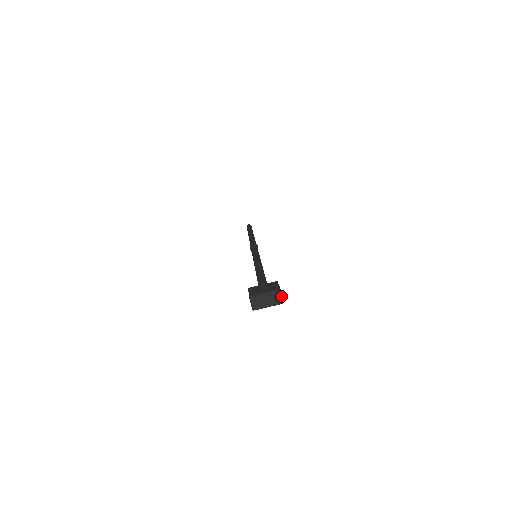
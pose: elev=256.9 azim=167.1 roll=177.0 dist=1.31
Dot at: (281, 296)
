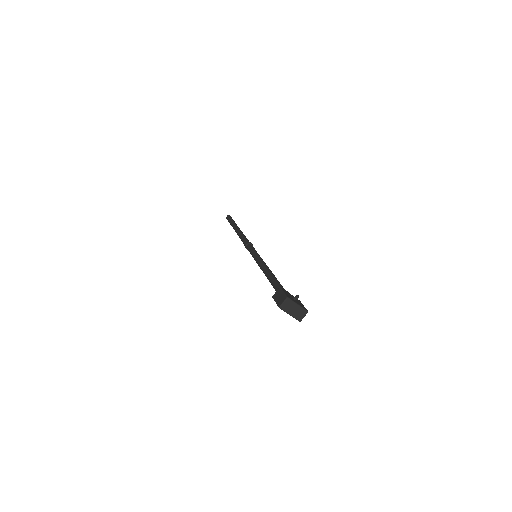
Dot at: (304, 316)
